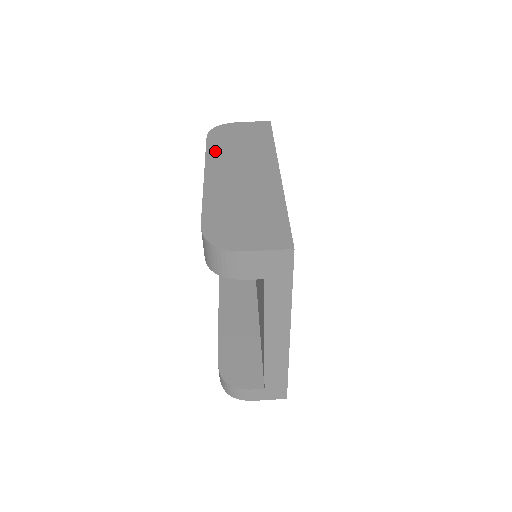
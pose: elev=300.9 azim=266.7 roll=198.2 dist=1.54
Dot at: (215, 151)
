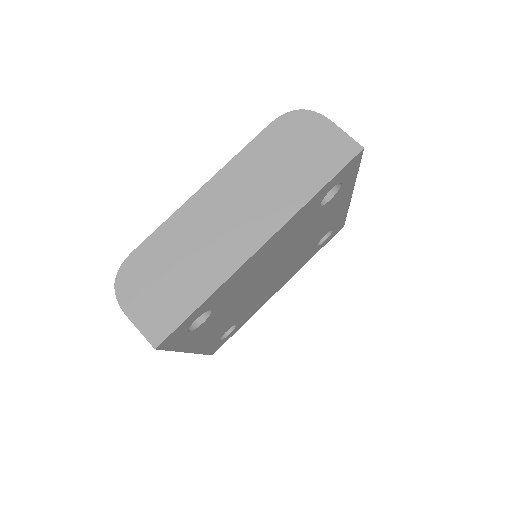
Dot at: (251, 156)
